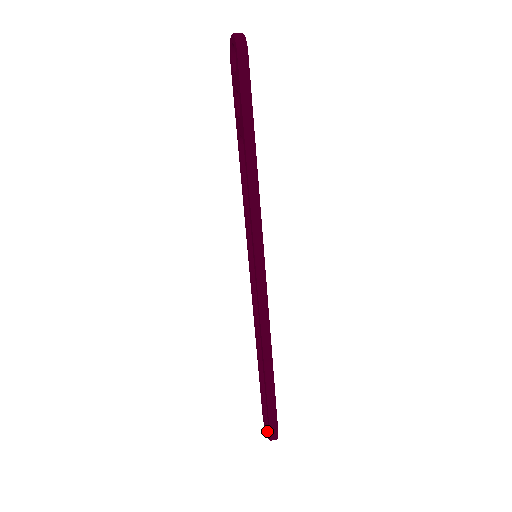
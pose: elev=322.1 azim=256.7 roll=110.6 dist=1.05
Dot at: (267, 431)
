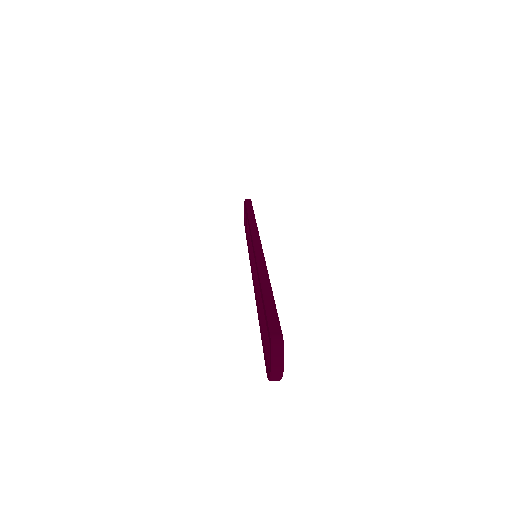
Dot at: (270, 362)
